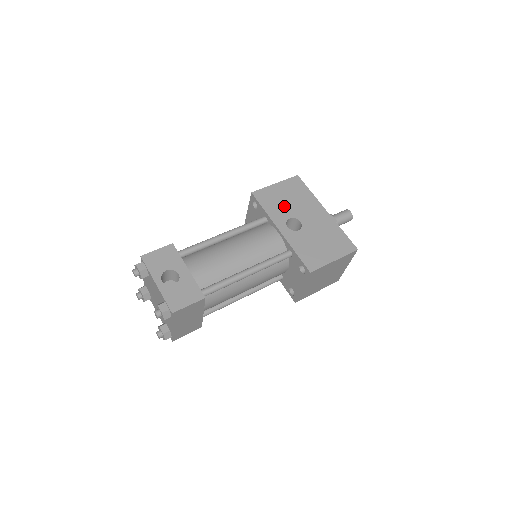
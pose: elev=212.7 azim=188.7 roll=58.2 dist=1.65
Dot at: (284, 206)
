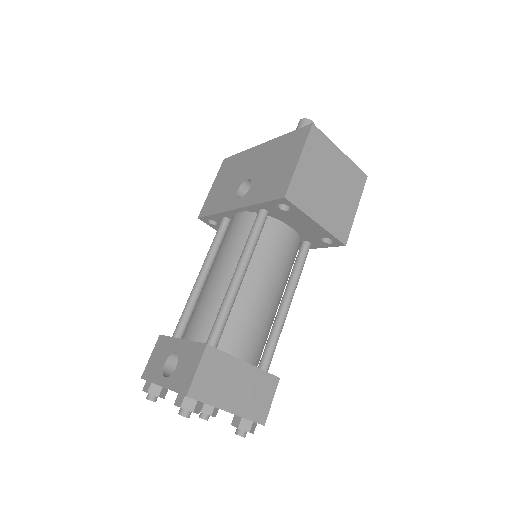
Dot at: (227, 190)
